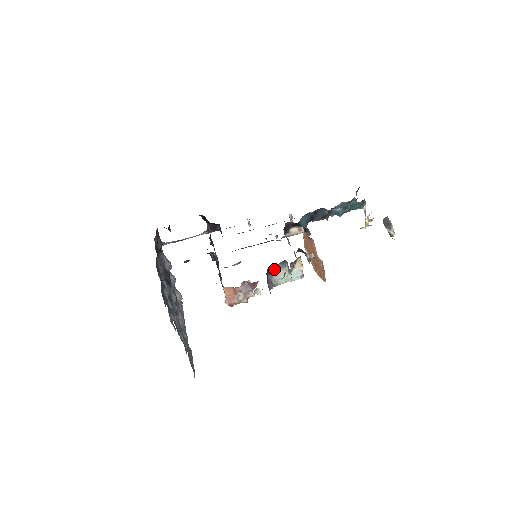
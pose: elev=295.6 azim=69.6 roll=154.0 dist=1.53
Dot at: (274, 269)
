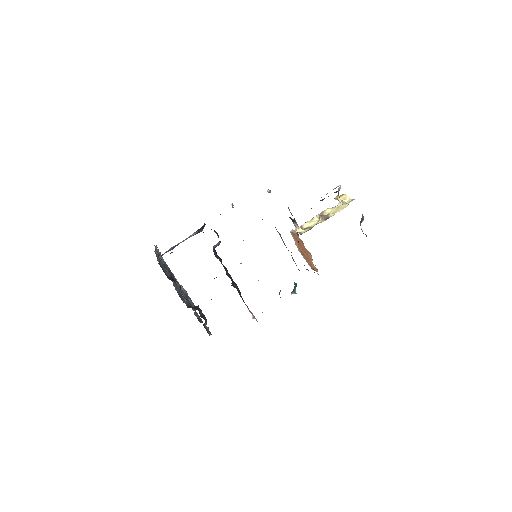
Dot at: occluded
